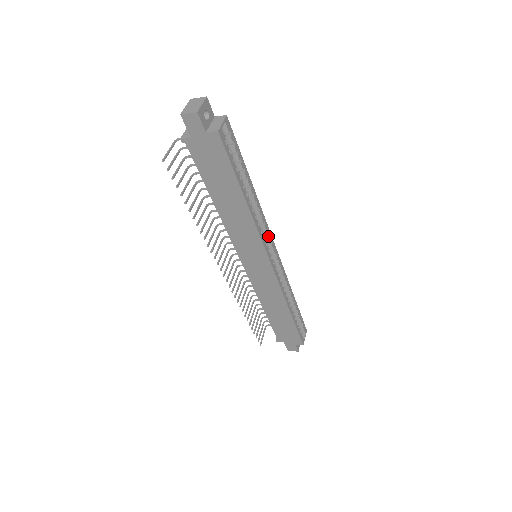
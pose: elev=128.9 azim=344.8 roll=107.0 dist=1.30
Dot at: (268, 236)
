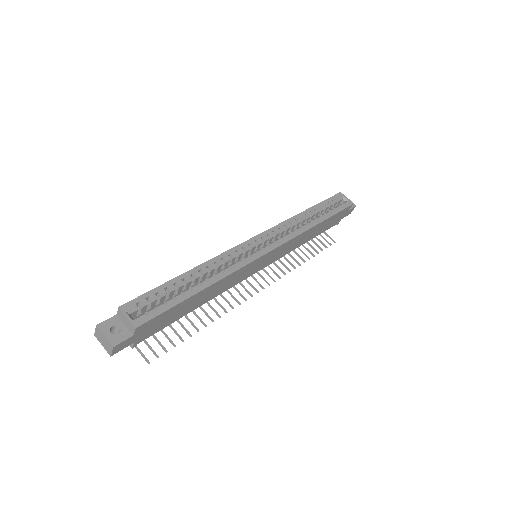
Dot at: (242, 248)
